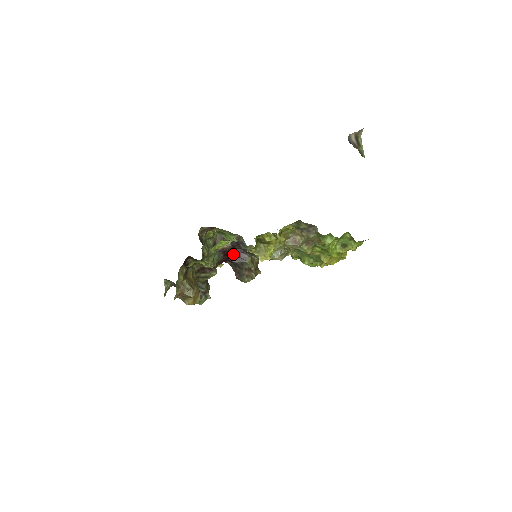
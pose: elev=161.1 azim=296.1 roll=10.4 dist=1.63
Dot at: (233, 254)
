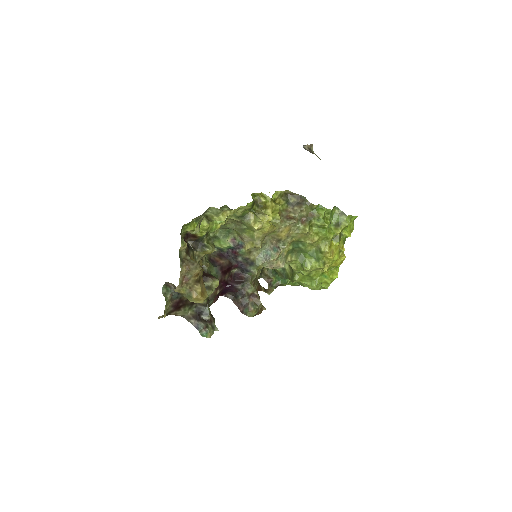
Dot at: (231, 279)
